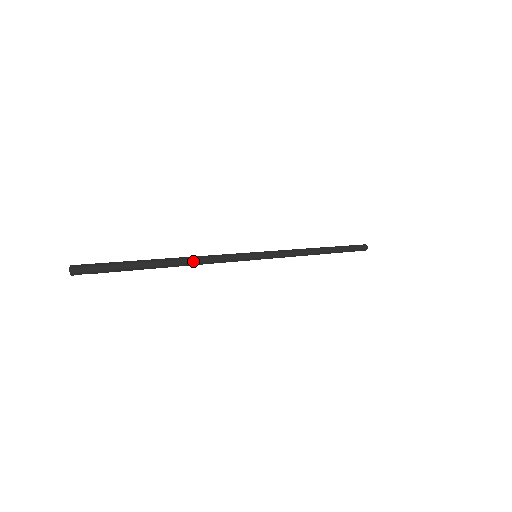
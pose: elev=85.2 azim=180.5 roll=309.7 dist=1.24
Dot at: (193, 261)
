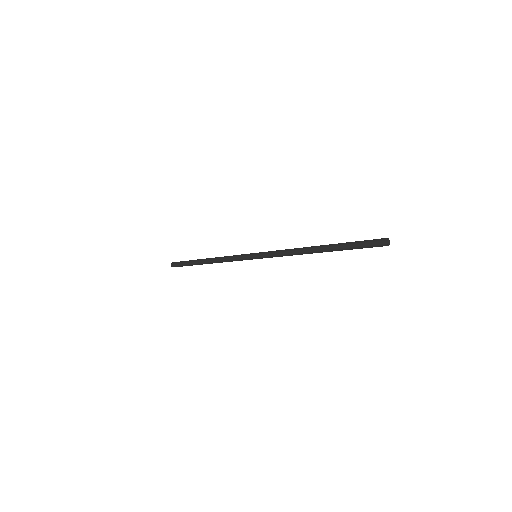
Dot at: occluded
